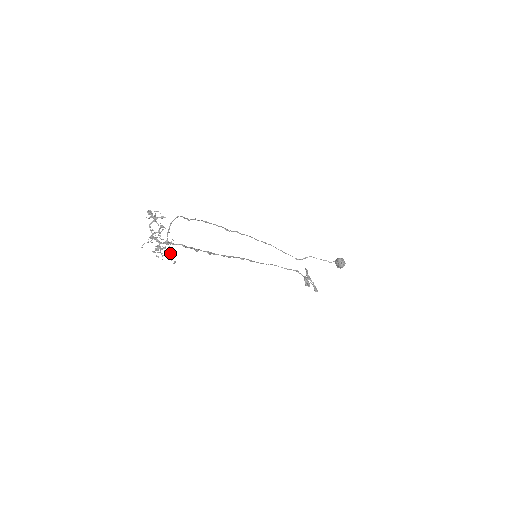
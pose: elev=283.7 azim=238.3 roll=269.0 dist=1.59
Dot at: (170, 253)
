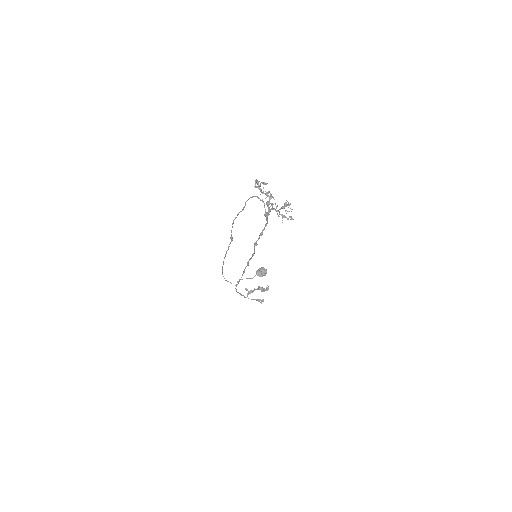
Dot at: (290, 208)
